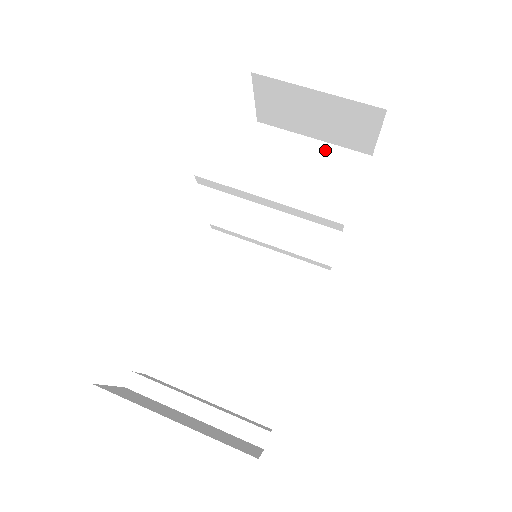
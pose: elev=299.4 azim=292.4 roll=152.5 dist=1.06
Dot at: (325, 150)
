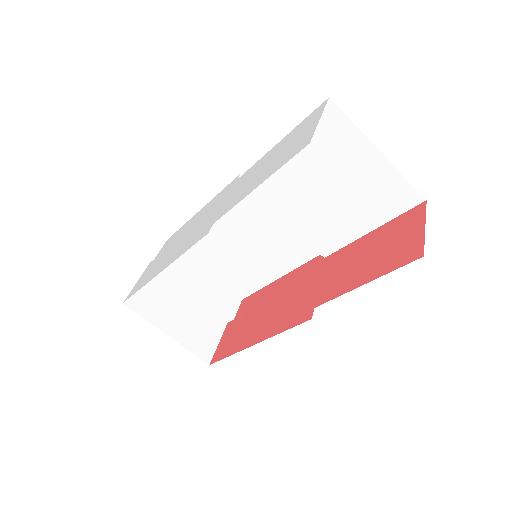
Dot at: (384, 170)
